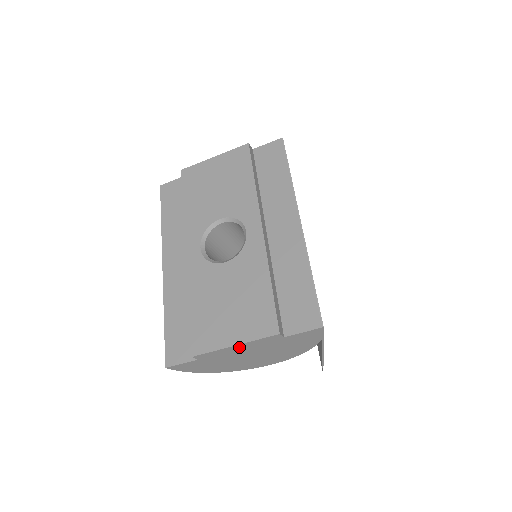
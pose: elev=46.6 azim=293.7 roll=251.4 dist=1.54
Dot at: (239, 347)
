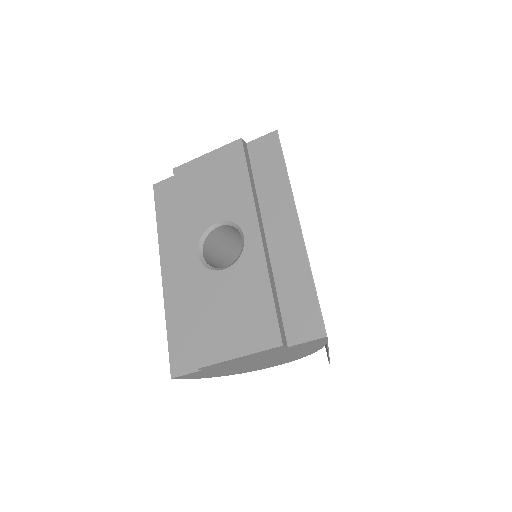
Dot at: (243, 358)
